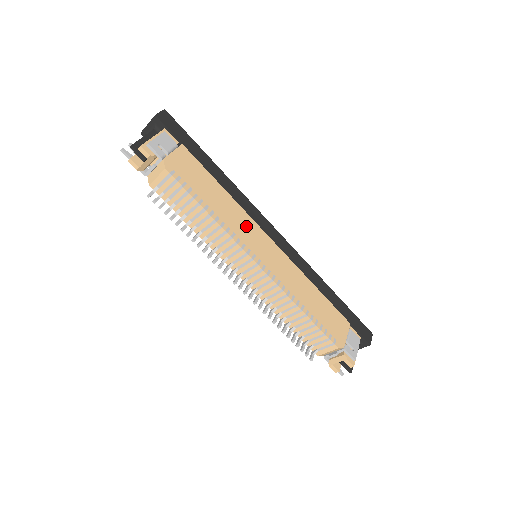
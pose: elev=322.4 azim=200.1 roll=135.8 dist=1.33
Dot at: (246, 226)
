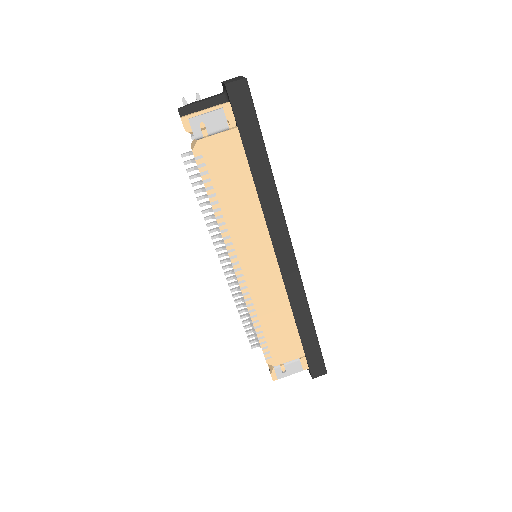
Dot at: (252, 234)
